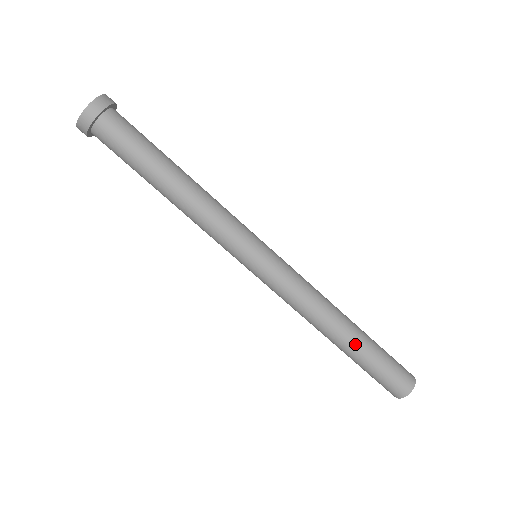
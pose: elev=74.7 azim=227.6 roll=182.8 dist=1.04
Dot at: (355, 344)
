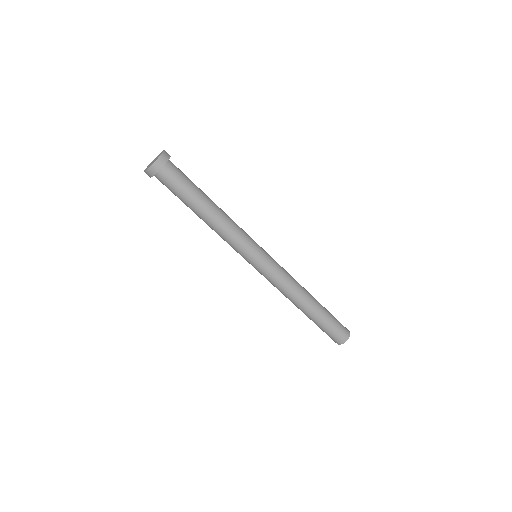
Dot at: (318, 308)
